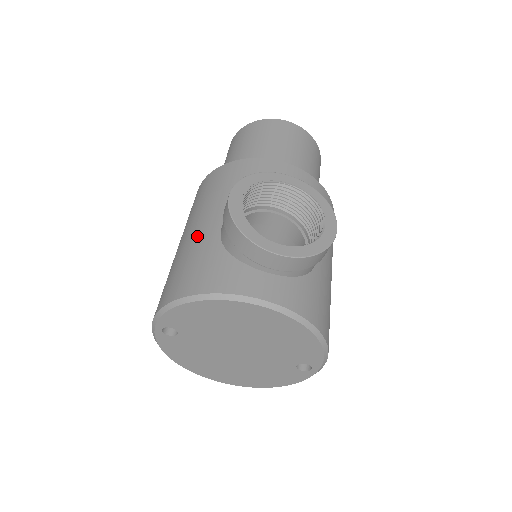
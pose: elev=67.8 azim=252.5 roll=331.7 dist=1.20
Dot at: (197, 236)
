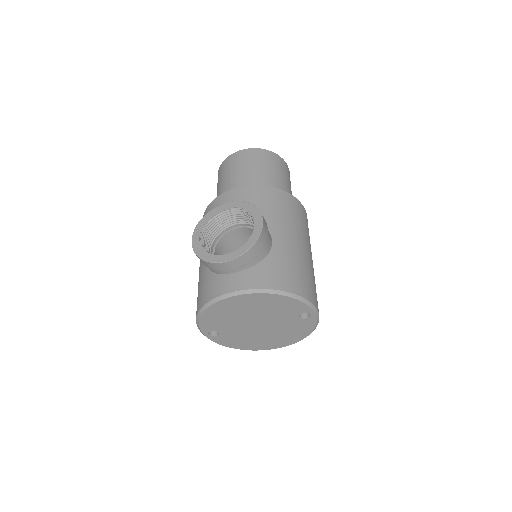
Dot at: (200, 269)
